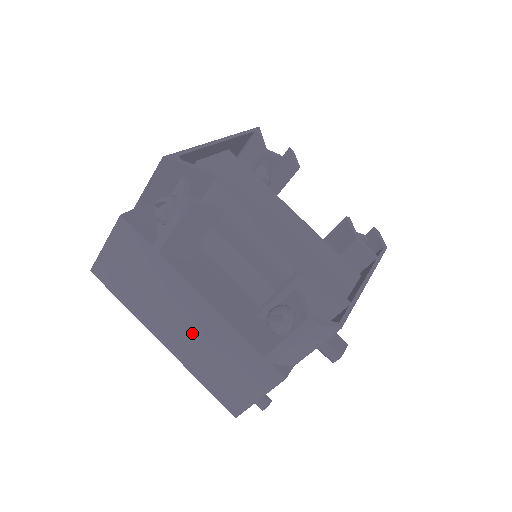
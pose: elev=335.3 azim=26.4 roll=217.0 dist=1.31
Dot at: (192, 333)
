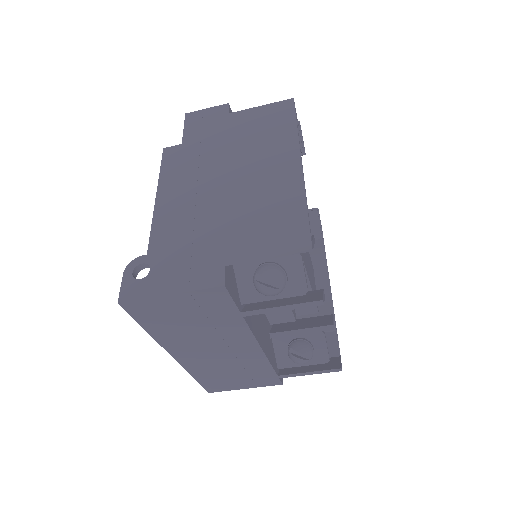
Dot at: (220, 358)
